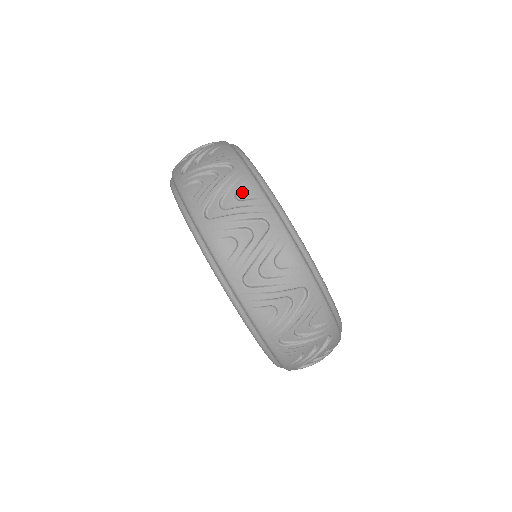
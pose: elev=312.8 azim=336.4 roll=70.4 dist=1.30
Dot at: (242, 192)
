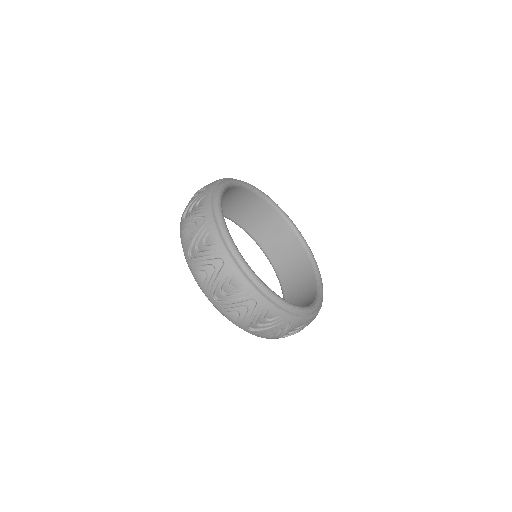
Dot at: (234, 283)
